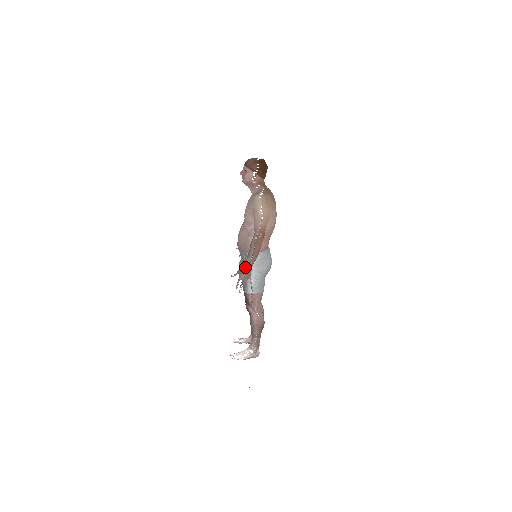
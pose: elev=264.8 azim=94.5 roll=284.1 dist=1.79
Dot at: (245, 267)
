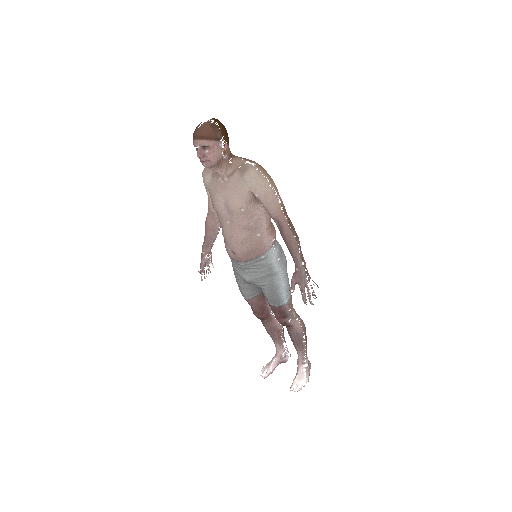
Dot at: (302, 268)
